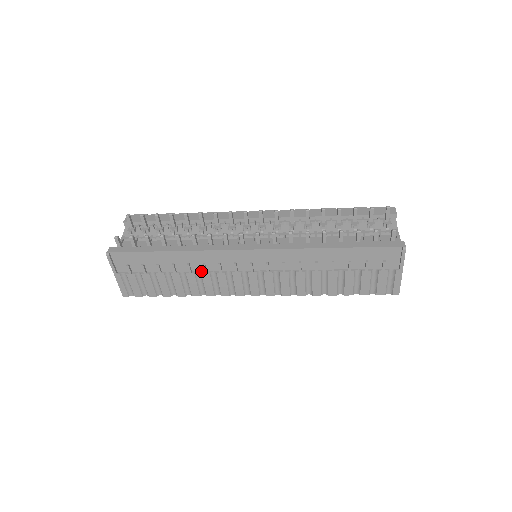
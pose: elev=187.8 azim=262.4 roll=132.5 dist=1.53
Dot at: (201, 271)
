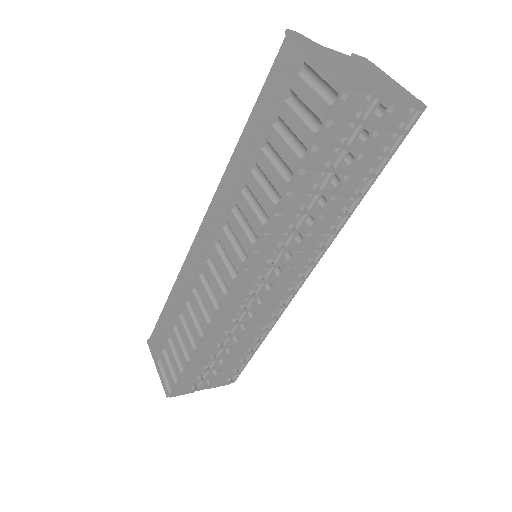
Dot at: (191, 297)
